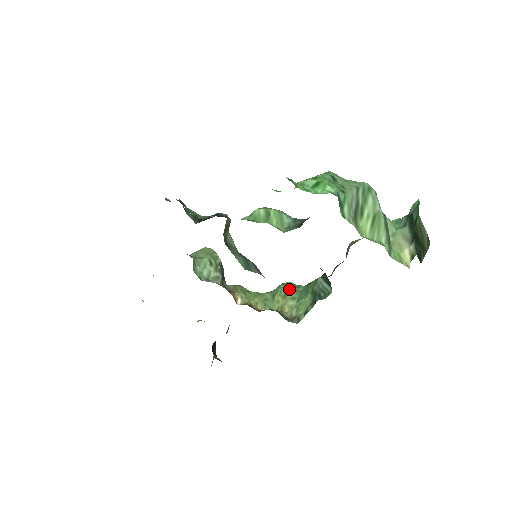
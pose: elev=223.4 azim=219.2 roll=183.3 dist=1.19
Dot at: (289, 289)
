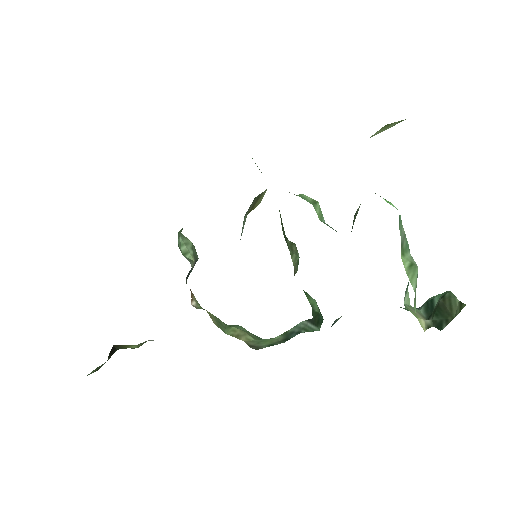
Dot at: occluded
